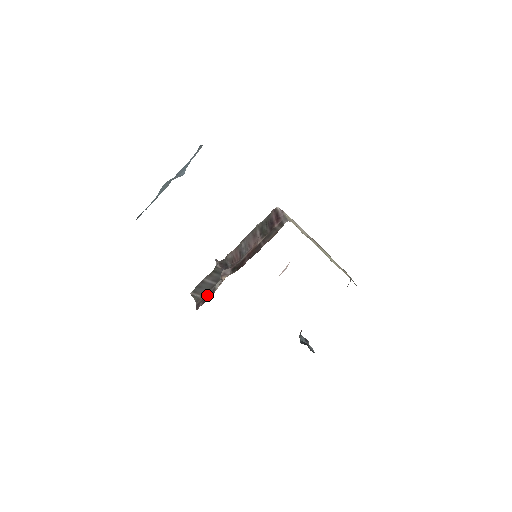
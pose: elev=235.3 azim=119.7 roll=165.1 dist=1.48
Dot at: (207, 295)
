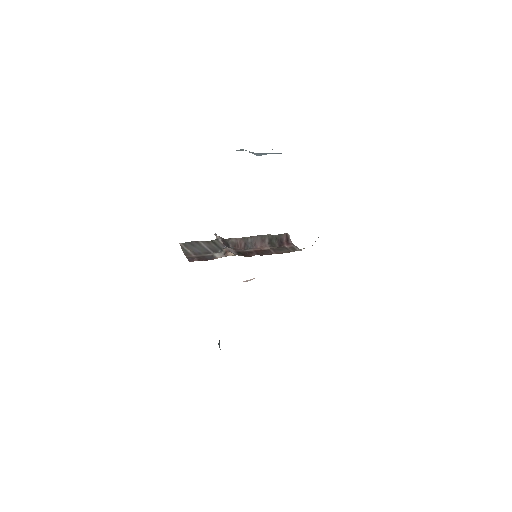
Dot at: (203, 256)
